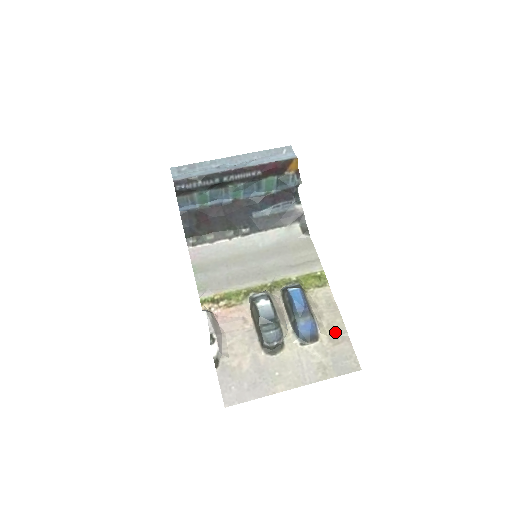
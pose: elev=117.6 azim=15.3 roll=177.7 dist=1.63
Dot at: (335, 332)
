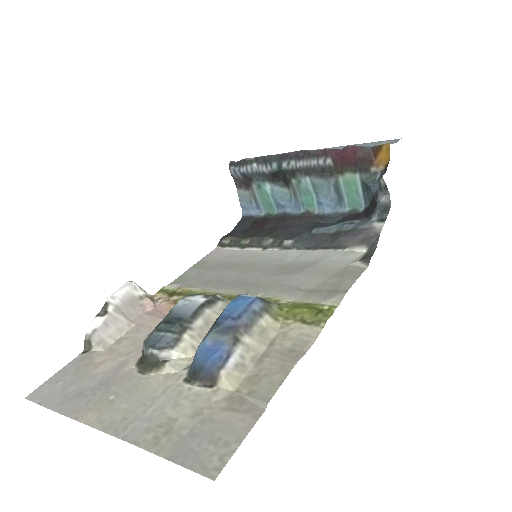
Dot at: (251, 391)
